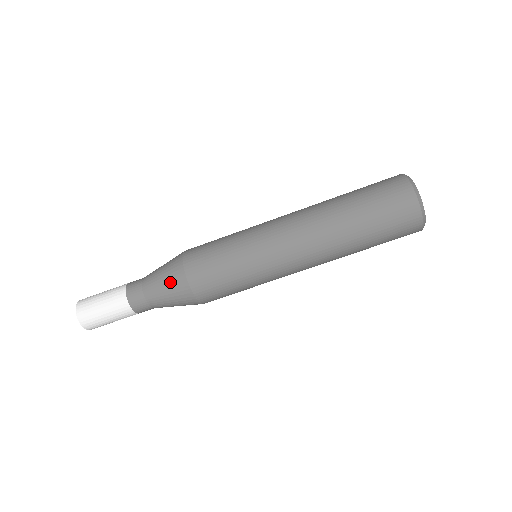
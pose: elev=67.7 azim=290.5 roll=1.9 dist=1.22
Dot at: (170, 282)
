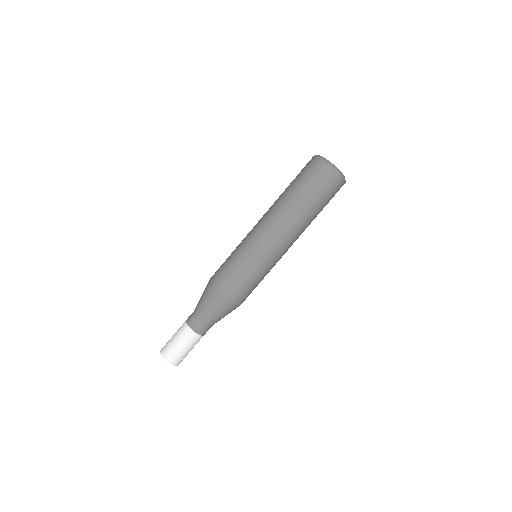
Dot at: (223, 310)
